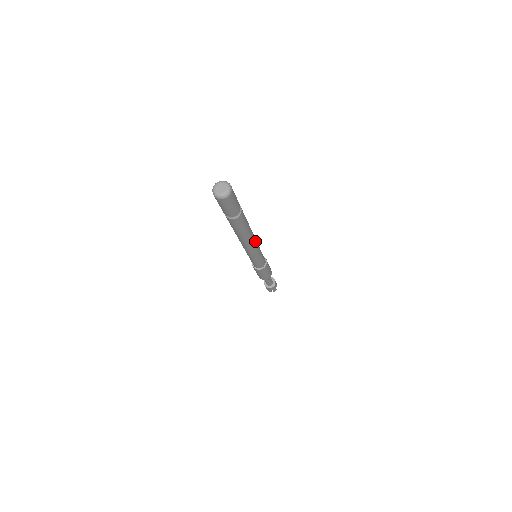
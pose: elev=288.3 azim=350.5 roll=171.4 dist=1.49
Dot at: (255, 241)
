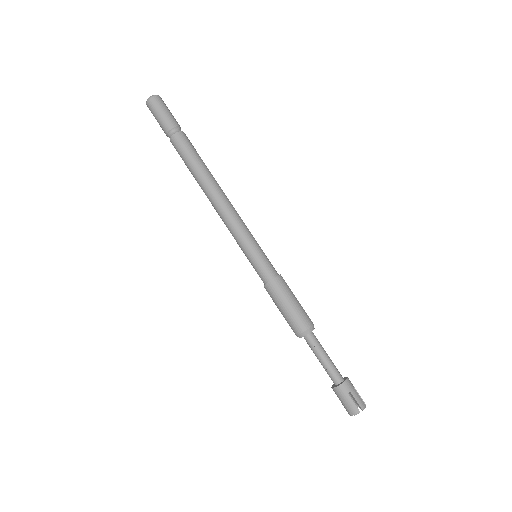
Dot at: (225, 203)
